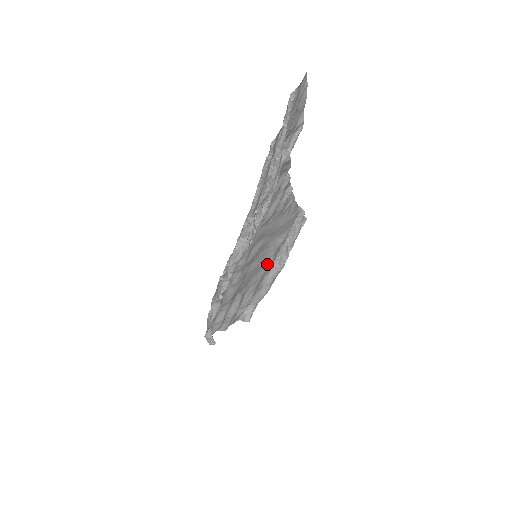
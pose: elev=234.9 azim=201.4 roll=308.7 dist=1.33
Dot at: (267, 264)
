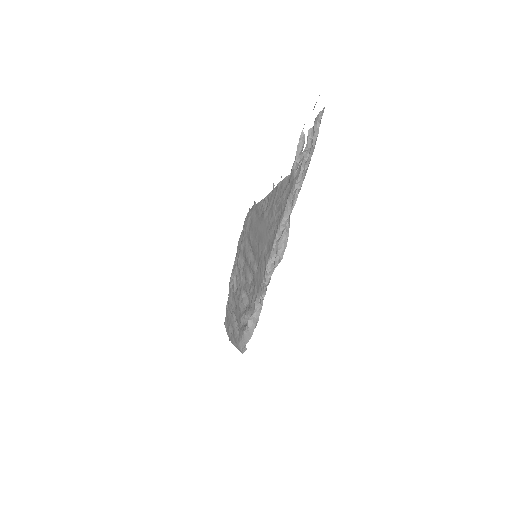
Dot at: (245, 261)
